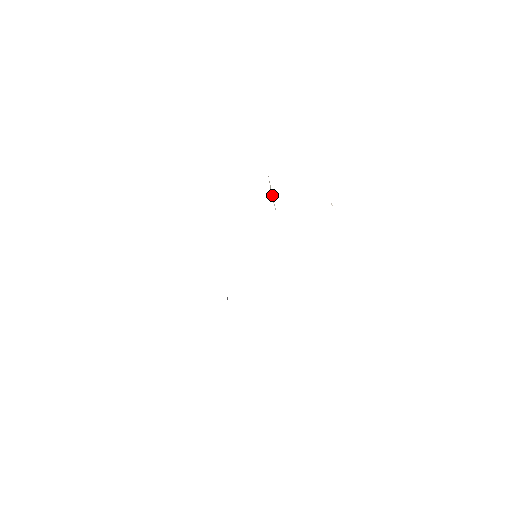
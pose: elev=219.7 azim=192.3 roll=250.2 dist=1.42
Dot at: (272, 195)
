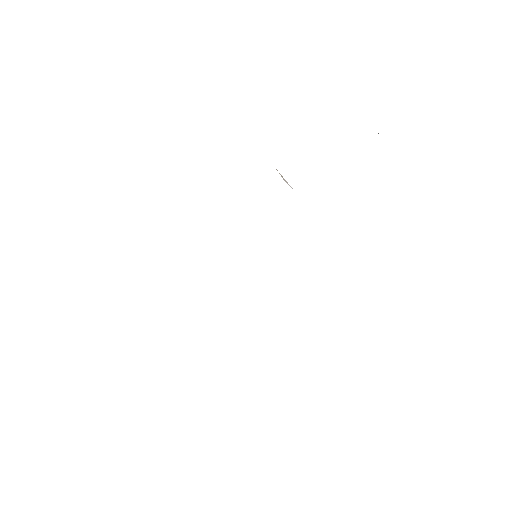
Dot at: (284, 179)
